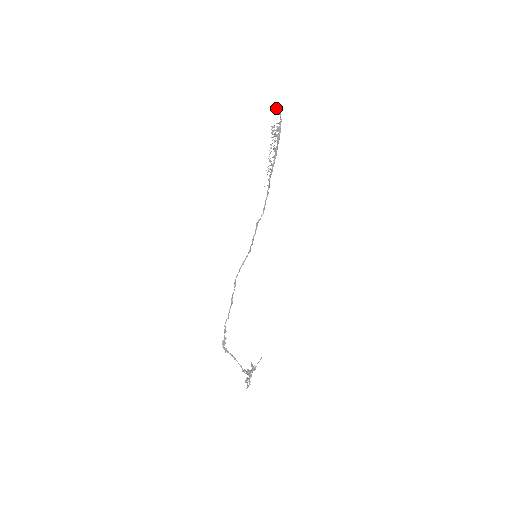
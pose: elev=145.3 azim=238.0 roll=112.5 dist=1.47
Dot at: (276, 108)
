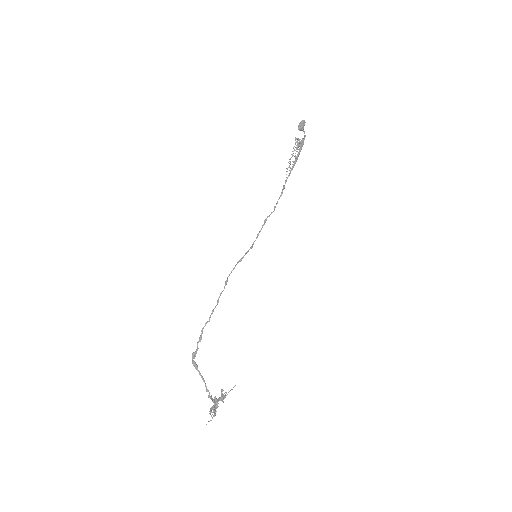
Dot at: (302, 125)
